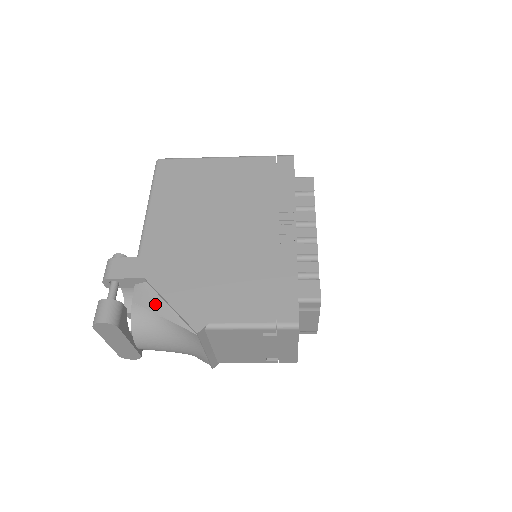
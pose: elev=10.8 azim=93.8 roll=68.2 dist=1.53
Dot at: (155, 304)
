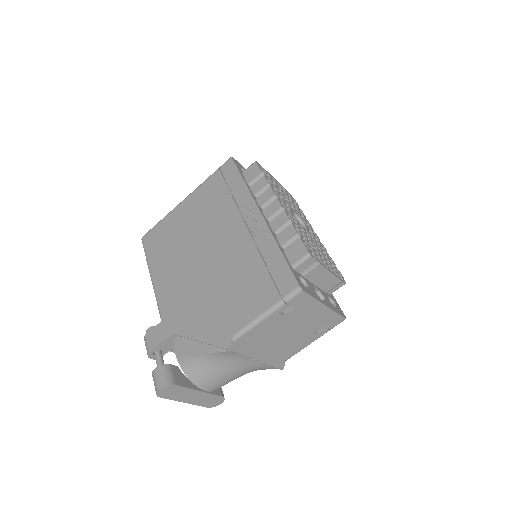
Dot at: (192, 348)
